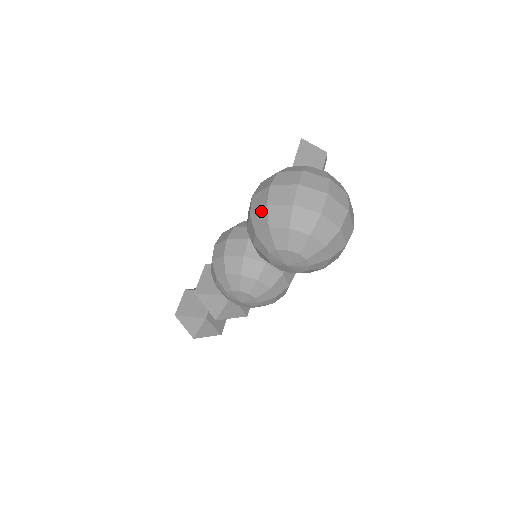
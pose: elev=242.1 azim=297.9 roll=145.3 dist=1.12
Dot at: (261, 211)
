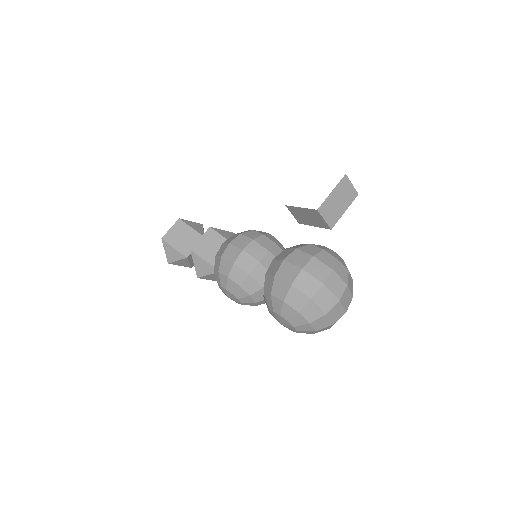
Dot at: (285, 284)
